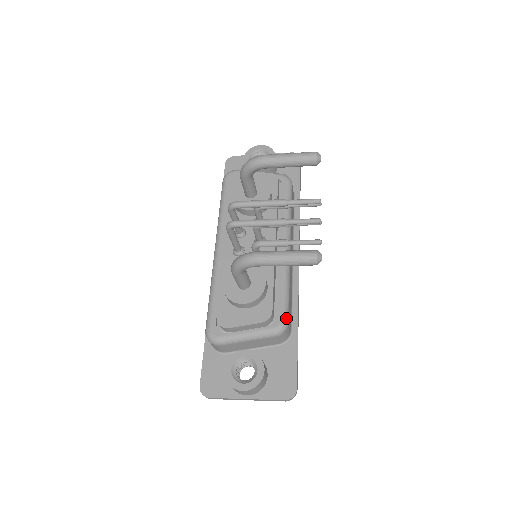
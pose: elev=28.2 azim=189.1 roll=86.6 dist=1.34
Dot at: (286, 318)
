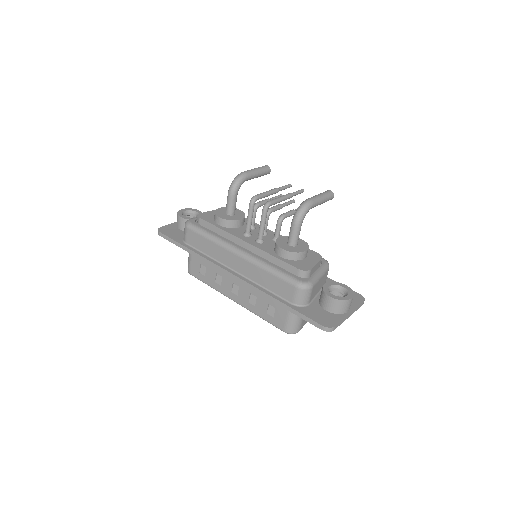
Dot at: (322, 258)
